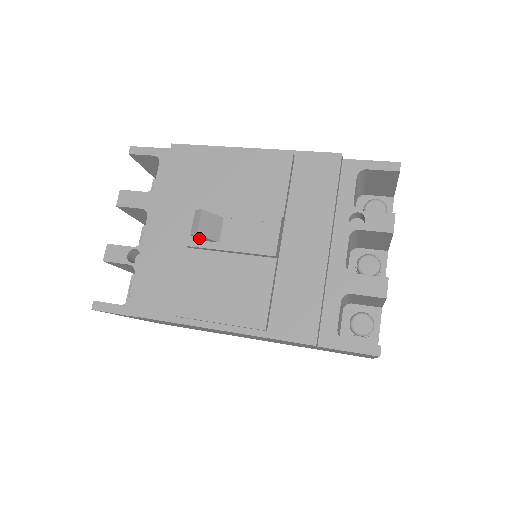
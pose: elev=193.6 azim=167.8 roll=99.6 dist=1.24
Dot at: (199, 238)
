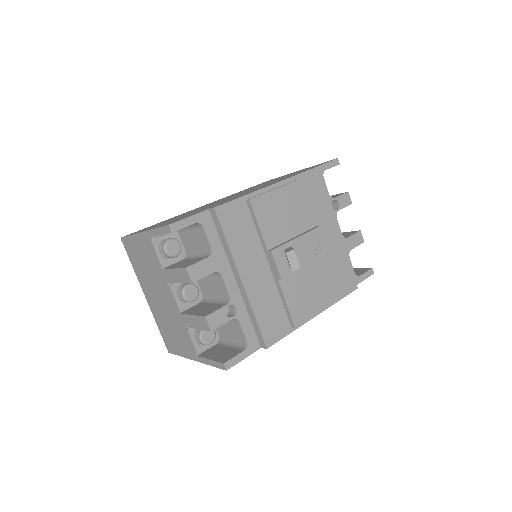
Dot at: occluded
